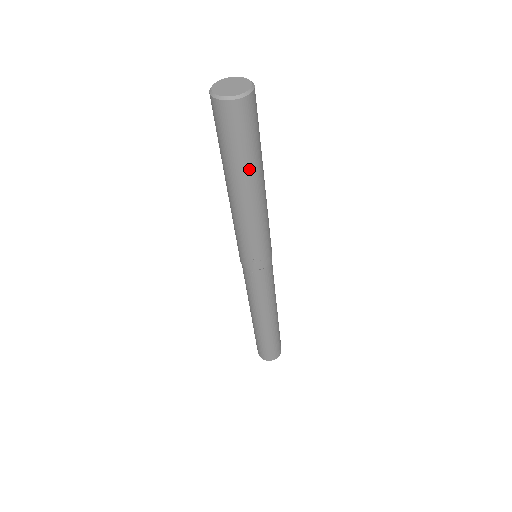
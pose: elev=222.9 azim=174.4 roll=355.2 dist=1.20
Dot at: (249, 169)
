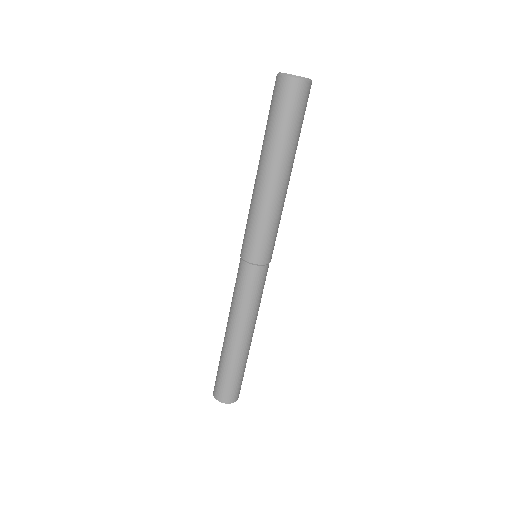
Dot at: (285, 147)
